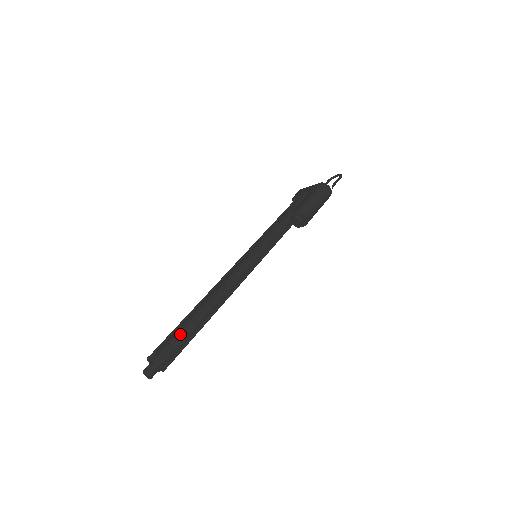
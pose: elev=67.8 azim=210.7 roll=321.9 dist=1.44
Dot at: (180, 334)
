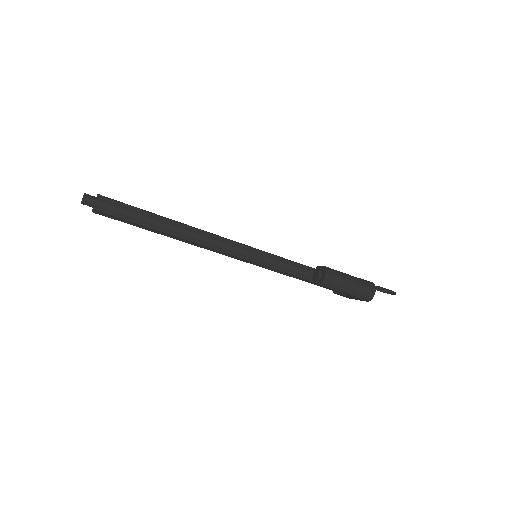
Dot at: (135, 208)
